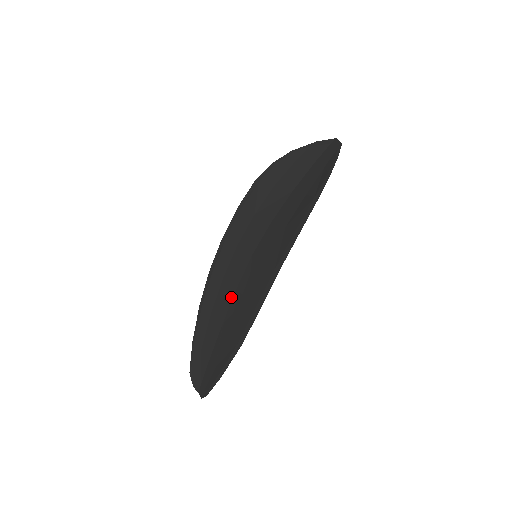
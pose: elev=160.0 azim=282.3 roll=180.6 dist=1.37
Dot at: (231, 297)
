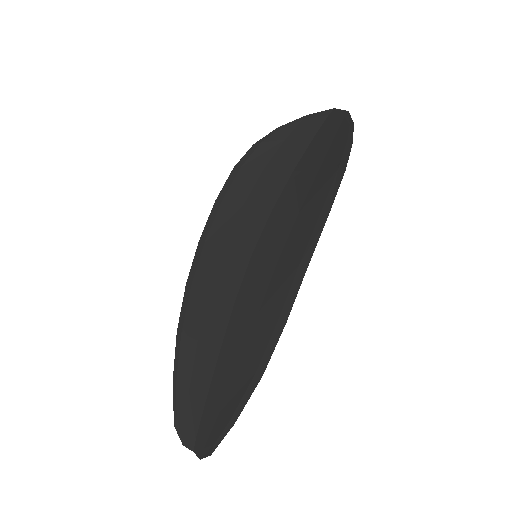
Dot at: (228, 313)
